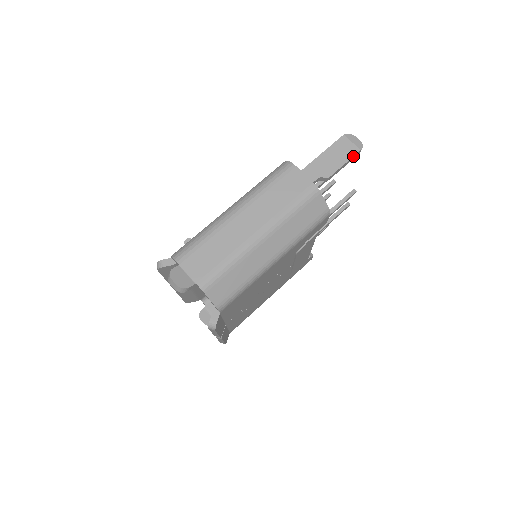
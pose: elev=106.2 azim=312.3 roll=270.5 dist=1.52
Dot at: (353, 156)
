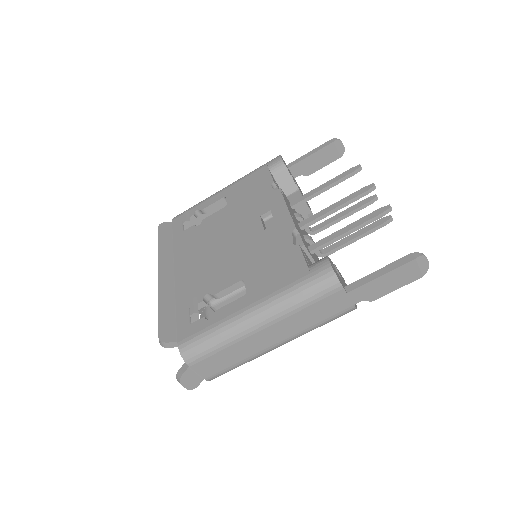
Dot at: (411, 282)
